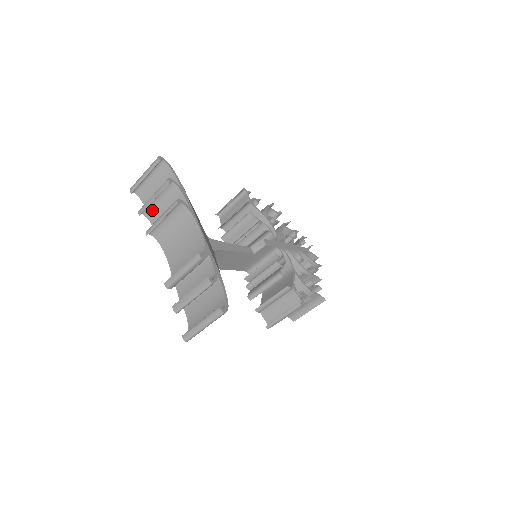
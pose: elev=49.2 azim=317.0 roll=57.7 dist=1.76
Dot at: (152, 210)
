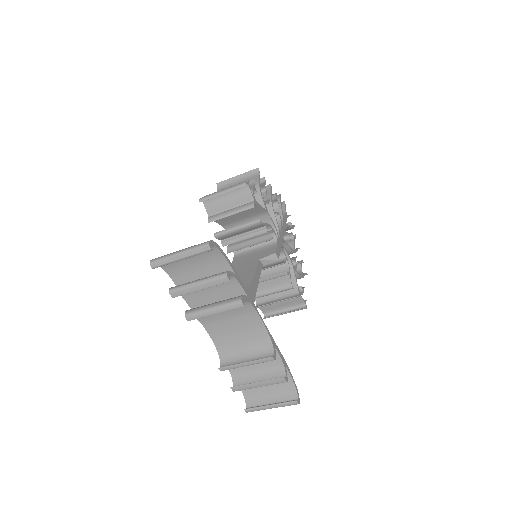
Dot at: occluded
